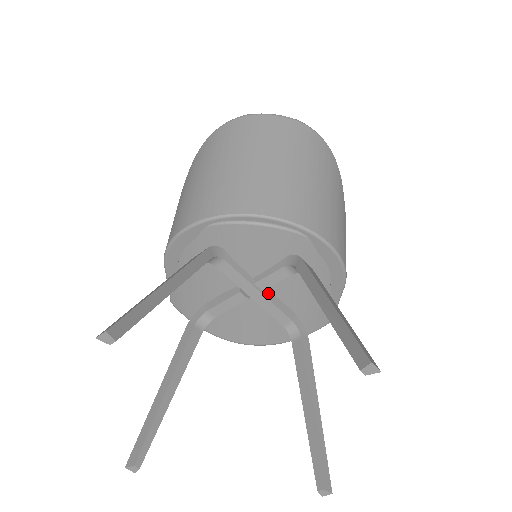
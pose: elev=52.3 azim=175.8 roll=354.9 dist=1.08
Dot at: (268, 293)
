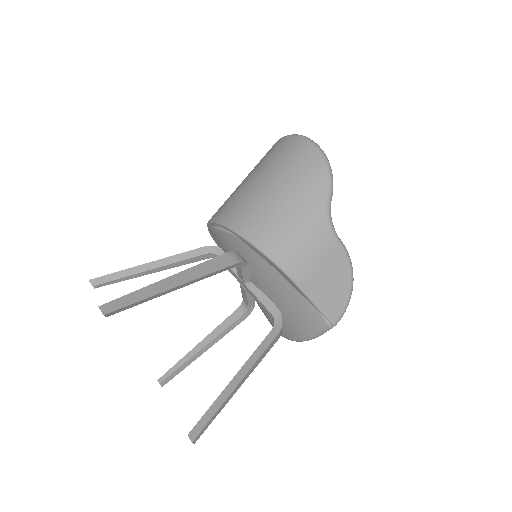
Dot at: (253, 286)
